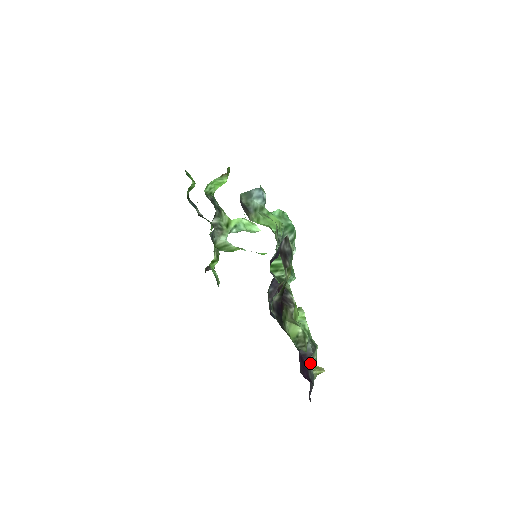
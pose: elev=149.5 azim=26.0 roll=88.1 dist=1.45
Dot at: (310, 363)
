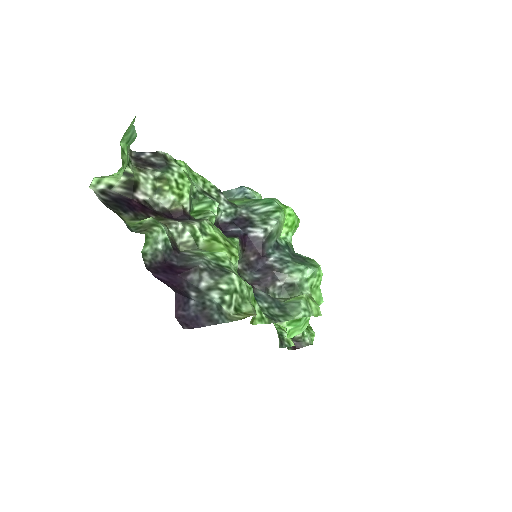
Dot at: (205, 286)
